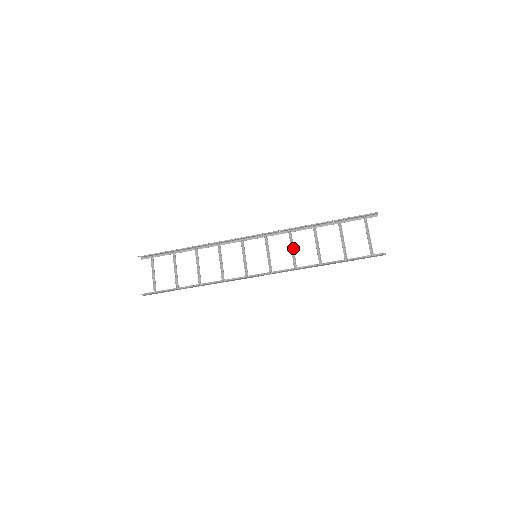
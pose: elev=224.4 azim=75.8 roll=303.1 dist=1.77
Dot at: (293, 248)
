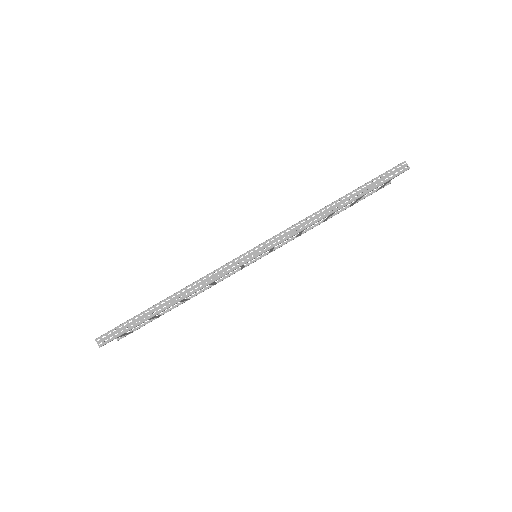
Dot at: occluded
